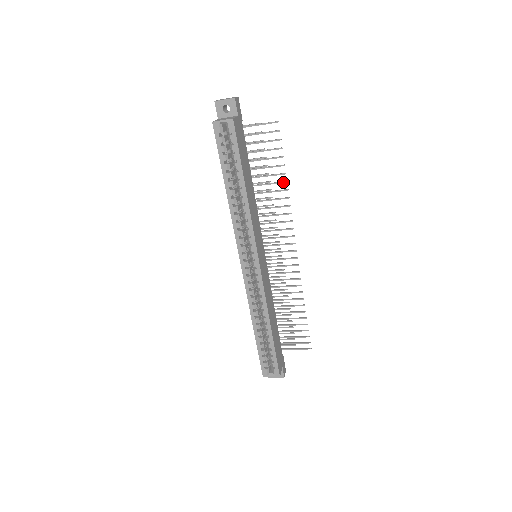
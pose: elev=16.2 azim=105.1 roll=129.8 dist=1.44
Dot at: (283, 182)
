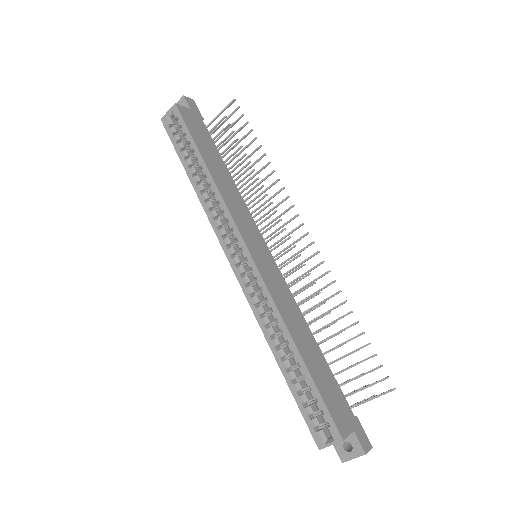
Dot at: (261, 157)
